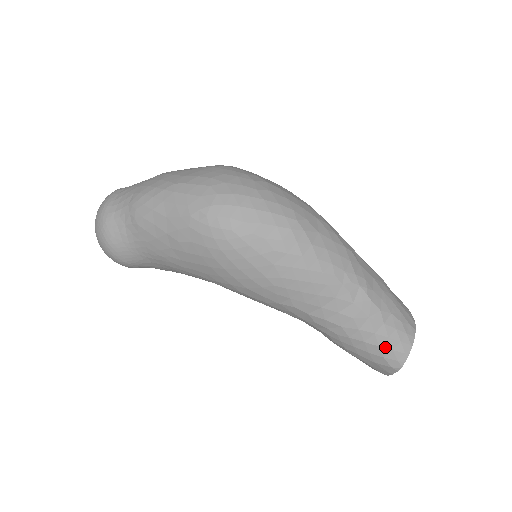
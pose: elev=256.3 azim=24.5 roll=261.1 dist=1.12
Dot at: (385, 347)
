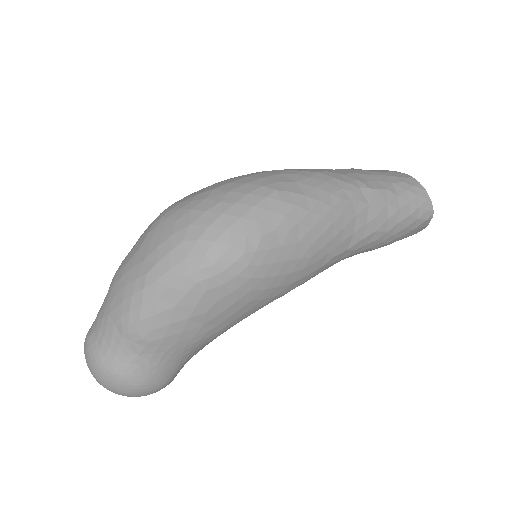
Dot at: (413, 211)
